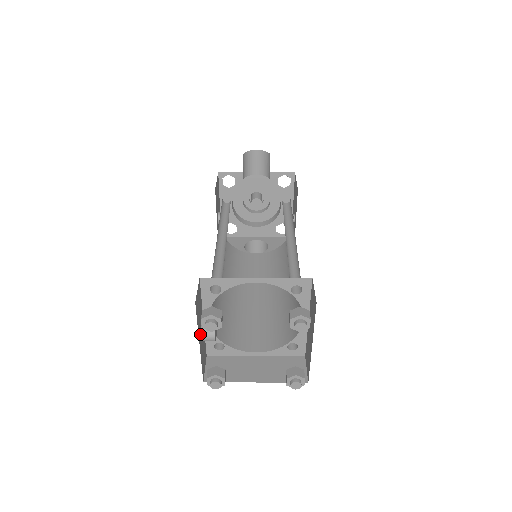
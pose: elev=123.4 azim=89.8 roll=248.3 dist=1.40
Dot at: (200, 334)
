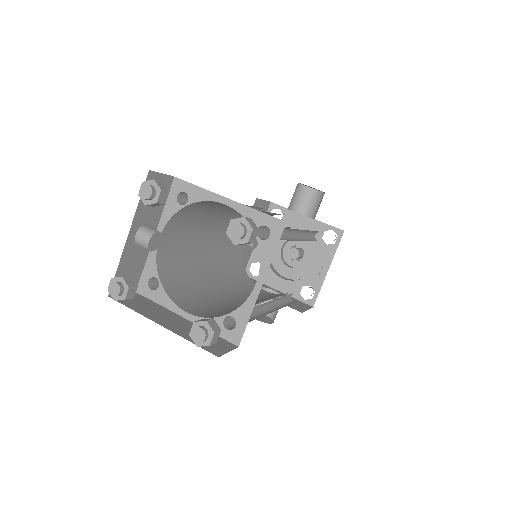
Dot at: (138, 230)
